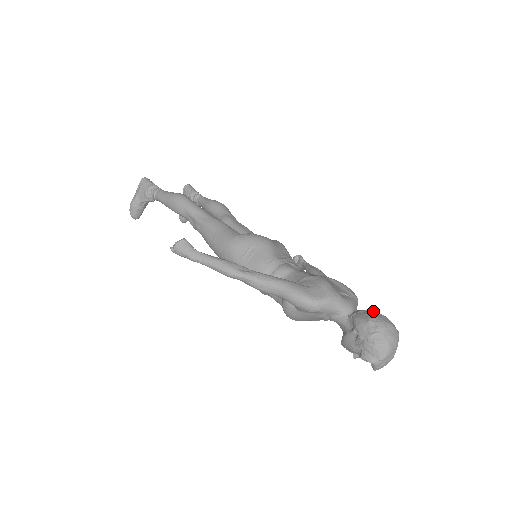
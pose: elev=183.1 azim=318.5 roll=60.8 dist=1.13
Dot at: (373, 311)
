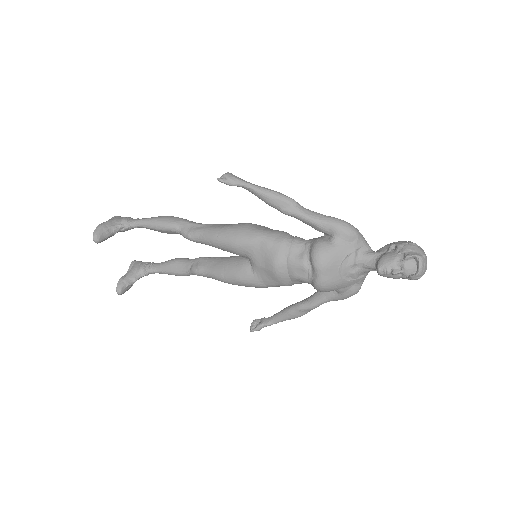
Dot at: occluded
